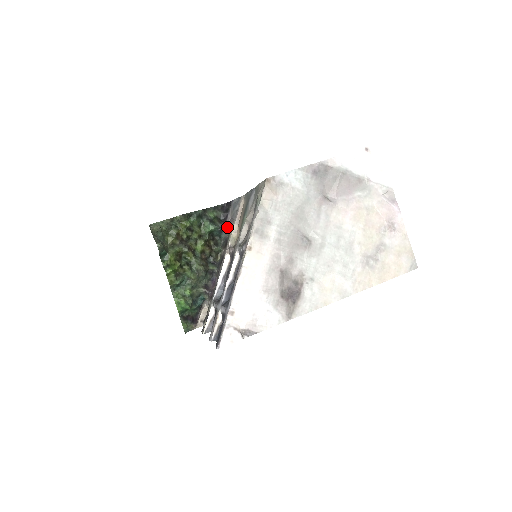
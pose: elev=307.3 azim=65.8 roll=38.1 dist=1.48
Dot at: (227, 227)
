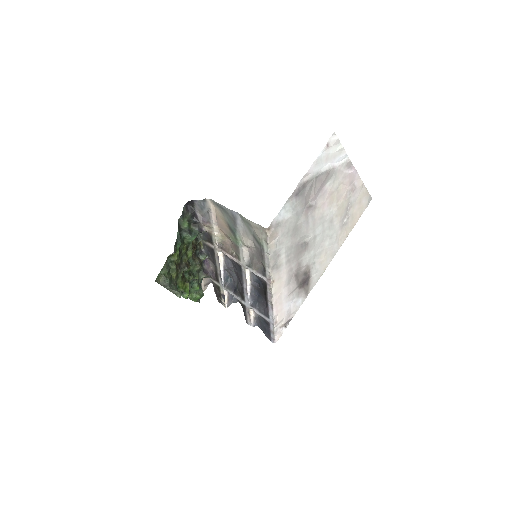
Dot at: (203, 226)
